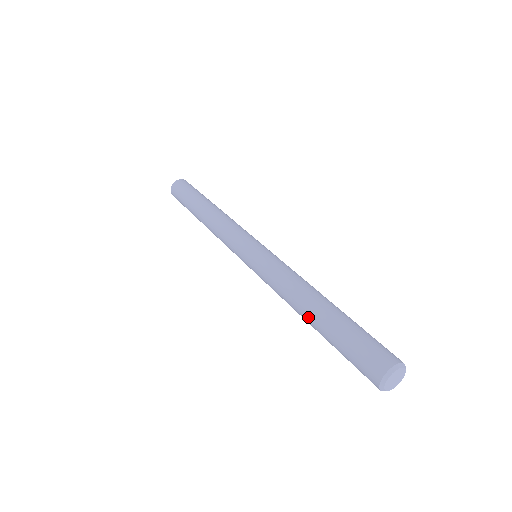
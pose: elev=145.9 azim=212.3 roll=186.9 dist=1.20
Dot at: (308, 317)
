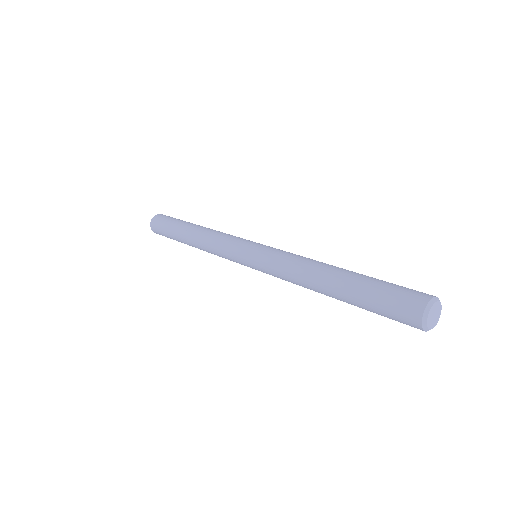
Dot at: (330, 295)
